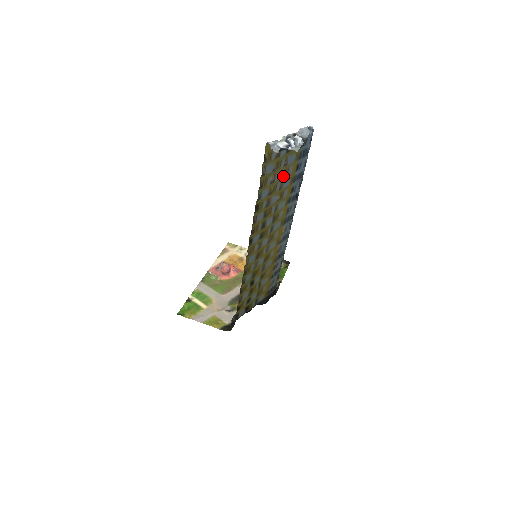
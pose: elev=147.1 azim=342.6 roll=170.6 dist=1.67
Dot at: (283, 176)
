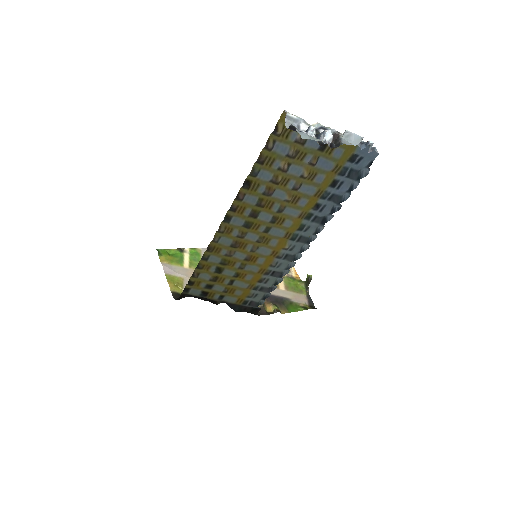
Dot at: (304, 176)
